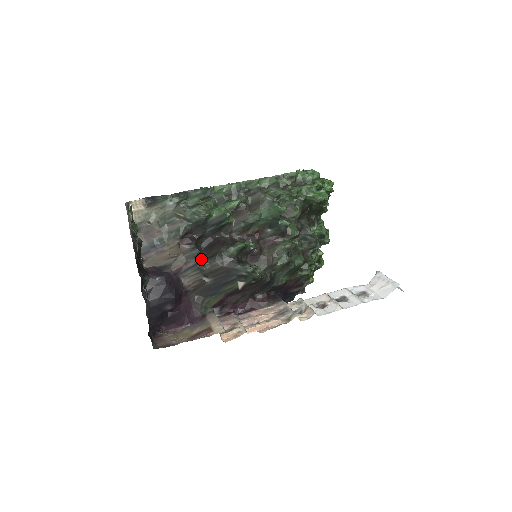
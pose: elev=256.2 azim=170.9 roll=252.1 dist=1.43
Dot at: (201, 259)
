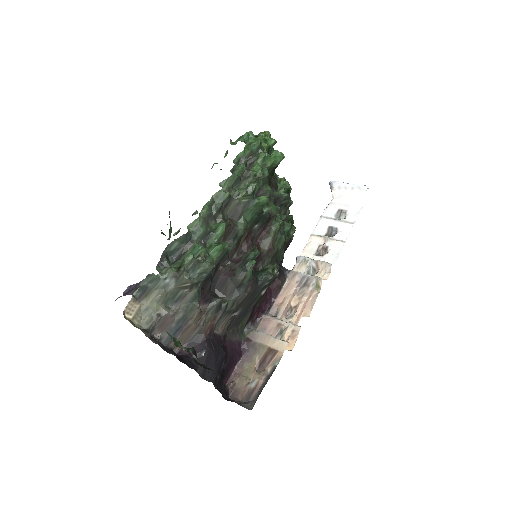
Dot at: (226, 304)
